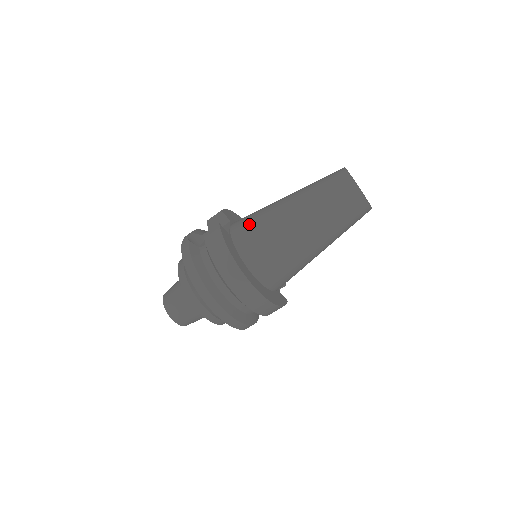
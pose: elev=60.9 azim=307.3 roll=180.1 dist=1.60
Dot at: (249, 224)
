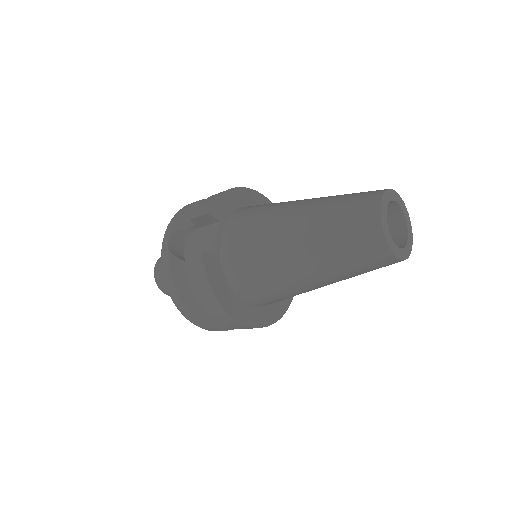
Dot at: (241, 250)
